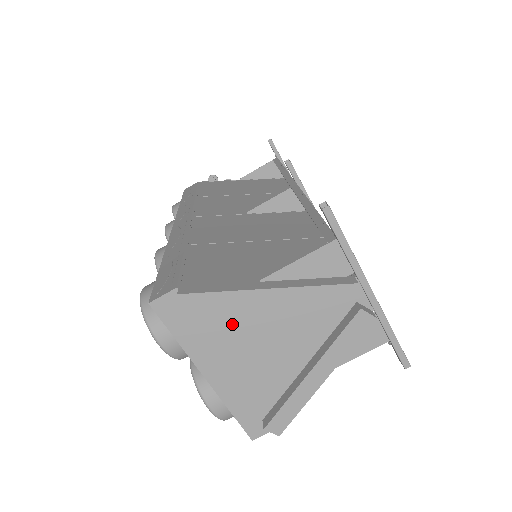
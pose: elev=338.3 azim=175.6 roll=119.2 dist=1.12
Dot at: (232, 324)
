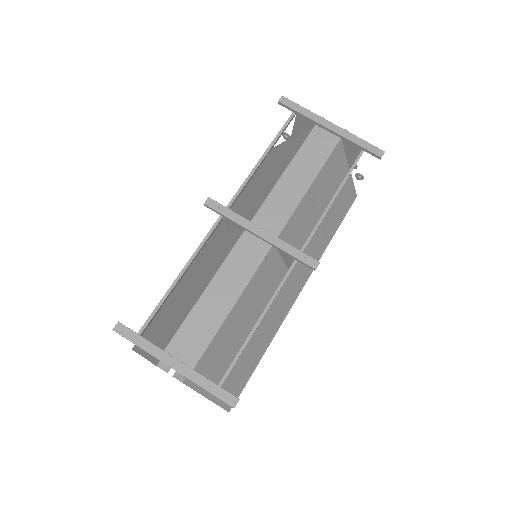
Dot at: occluded
